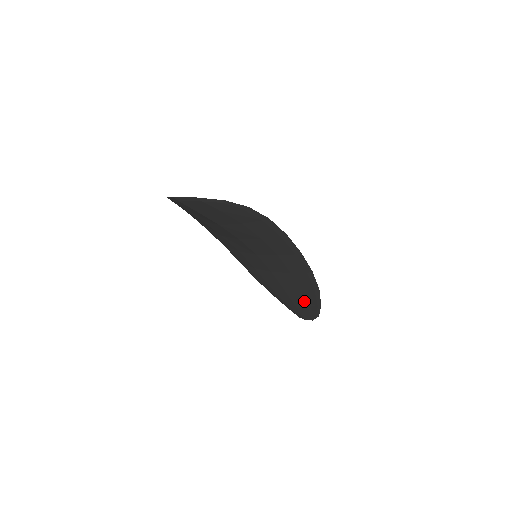
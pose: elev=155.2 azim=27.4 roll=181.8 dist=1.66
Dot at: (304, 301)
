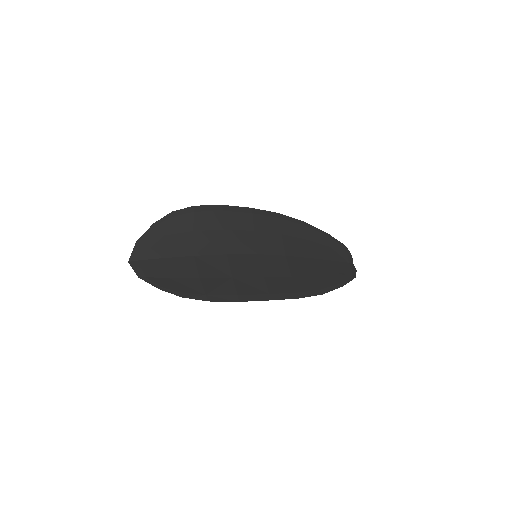
Dot at: (329, 274)
